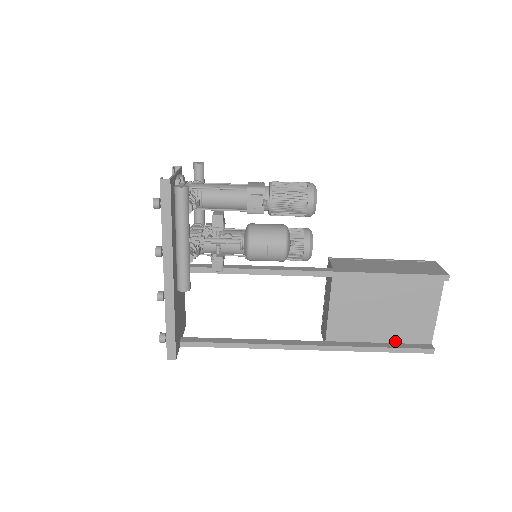
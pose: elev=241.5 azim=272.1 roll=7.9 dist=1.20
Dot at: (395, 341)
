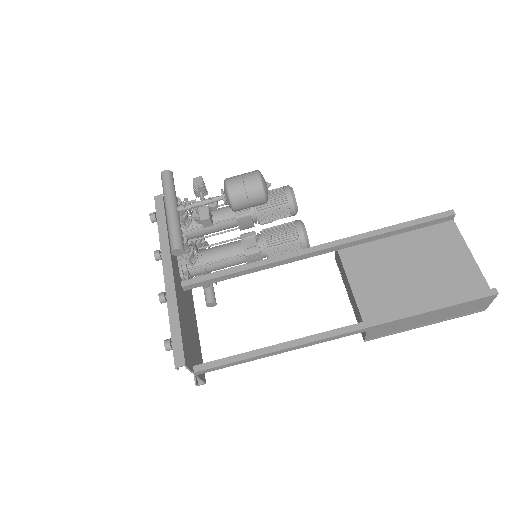
Dot at: occluded
